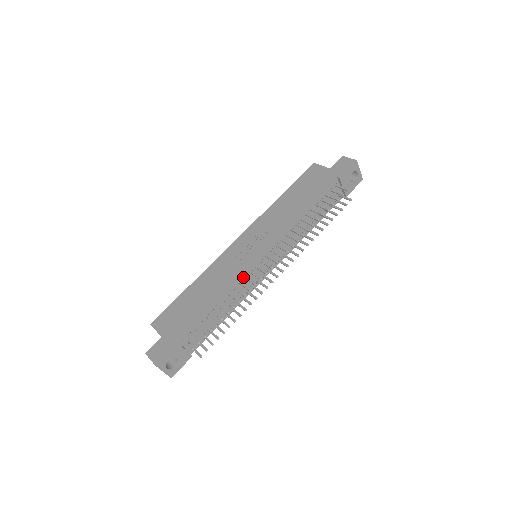
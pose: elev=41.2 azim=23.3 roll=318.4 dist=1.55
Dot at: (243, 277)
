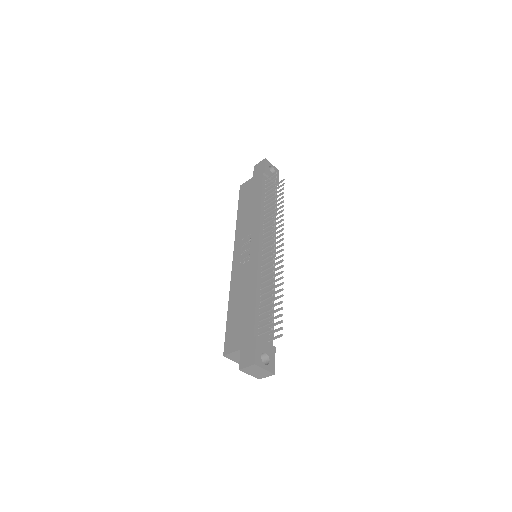
Dot at: (260, 266)
